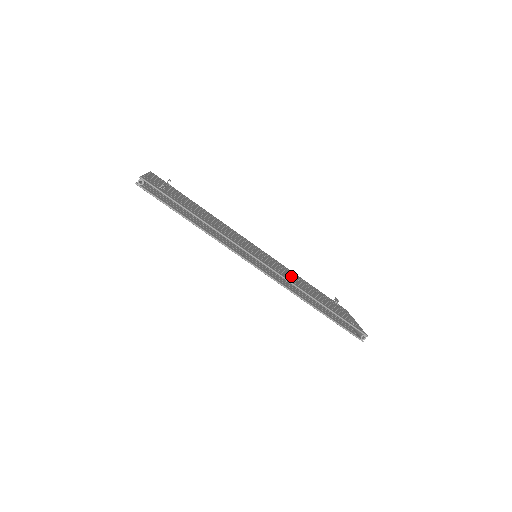
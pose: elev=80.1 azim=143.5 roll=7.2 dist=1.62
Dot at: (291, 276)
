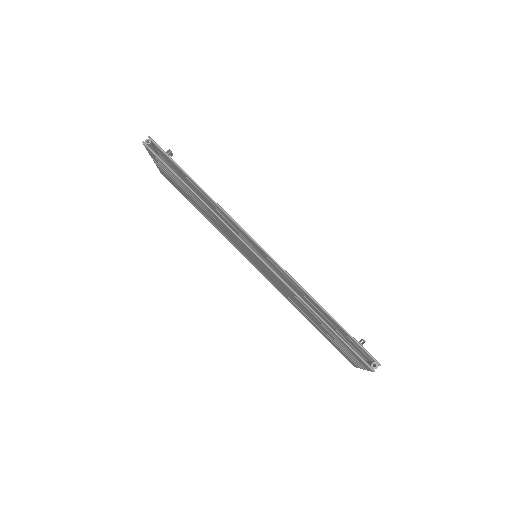
Dot at: occluded
